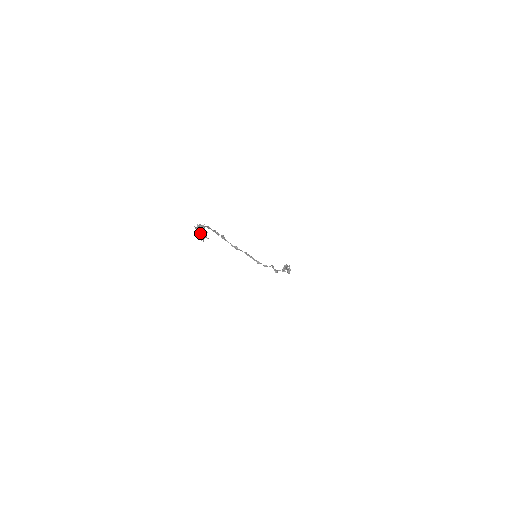
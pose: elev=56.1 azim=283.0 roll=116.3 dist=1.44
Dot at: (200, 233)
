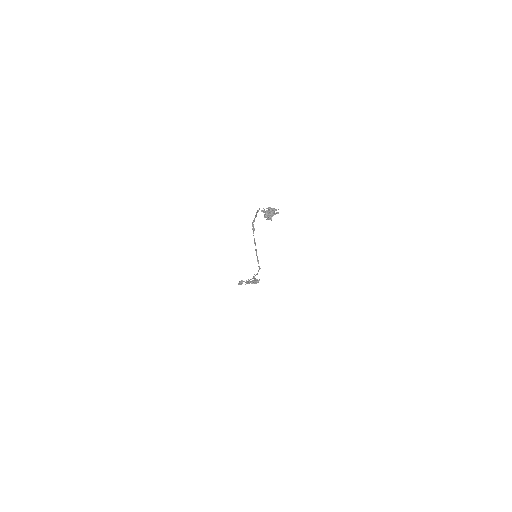
Dot at: (270, 214)
